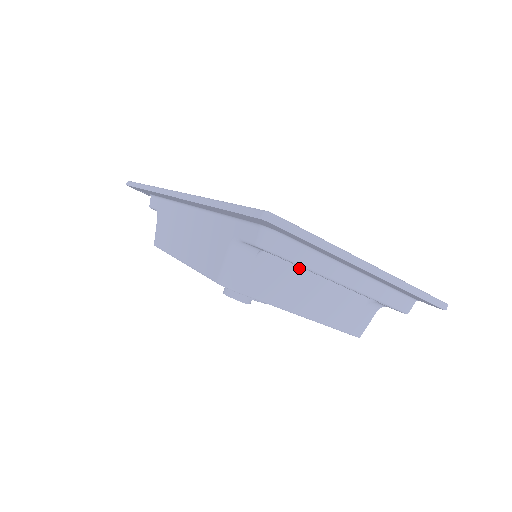
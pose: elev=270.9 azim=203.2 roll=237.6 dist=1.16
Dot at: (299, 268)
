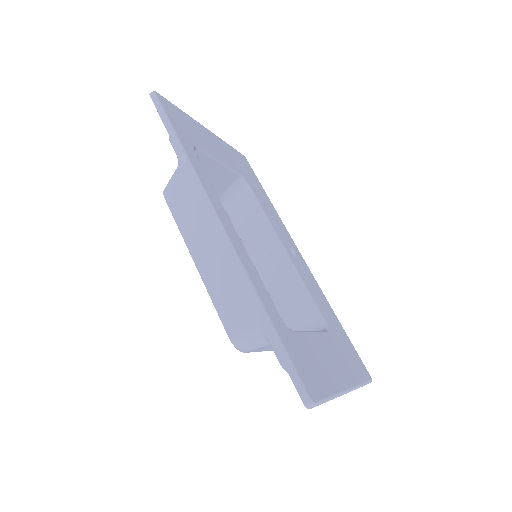
Dot at: occluded
